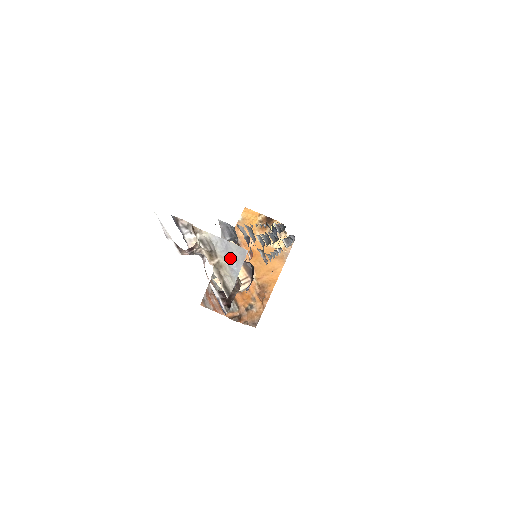
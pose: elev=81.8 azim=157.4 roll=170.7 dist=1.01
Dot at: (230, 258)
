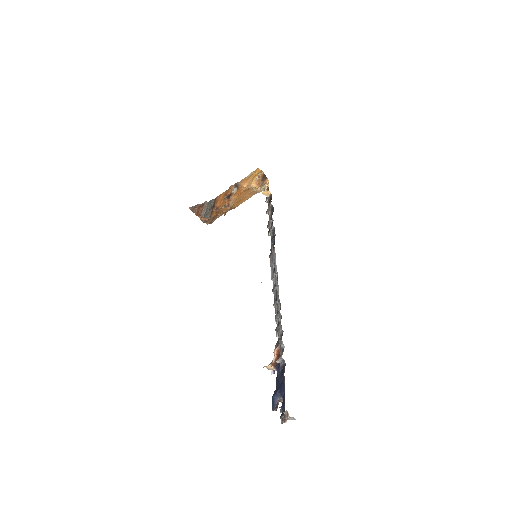
Dot at: (290, 419)
